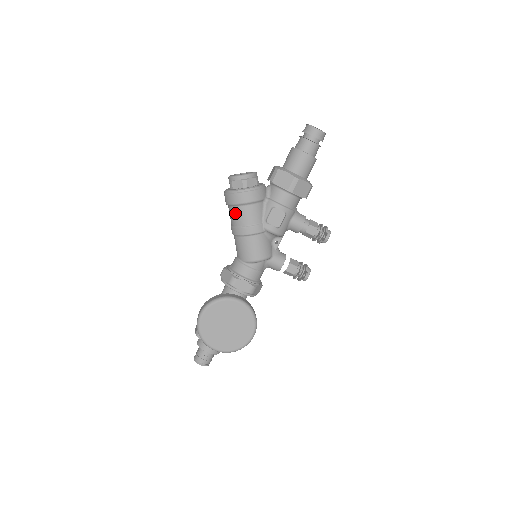
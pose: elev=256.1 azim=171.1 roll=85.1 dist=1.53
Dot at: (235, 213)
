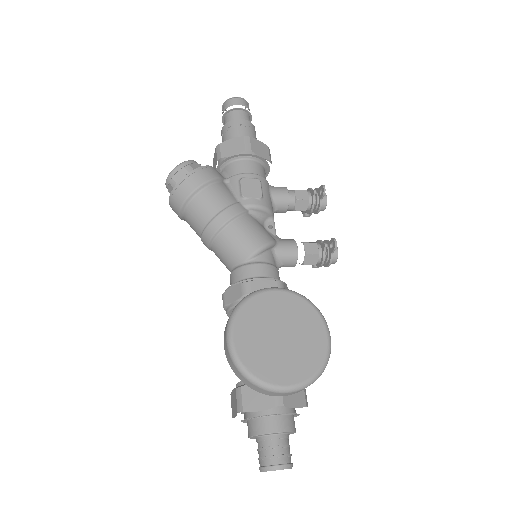
Dot at: (197, 207)
